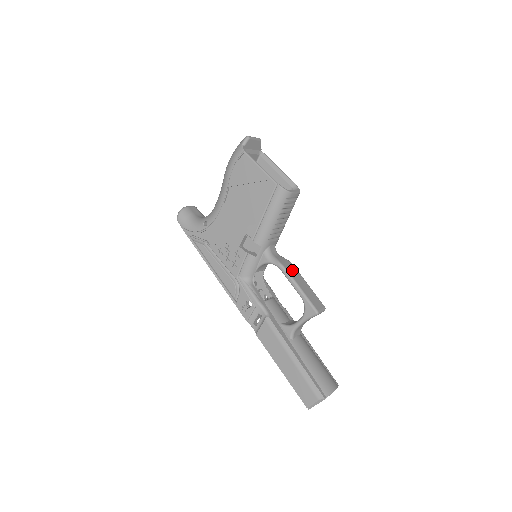
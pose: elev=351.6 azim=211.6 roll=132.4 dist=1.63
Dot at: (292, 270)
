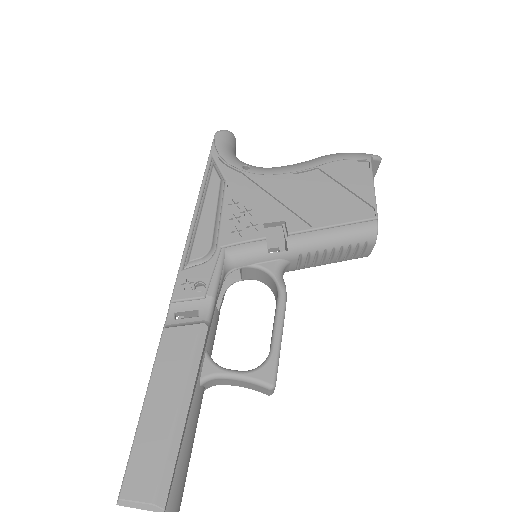
Dot at: occluded
